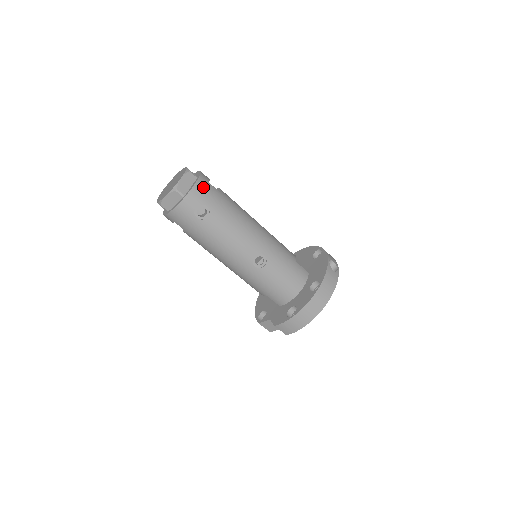
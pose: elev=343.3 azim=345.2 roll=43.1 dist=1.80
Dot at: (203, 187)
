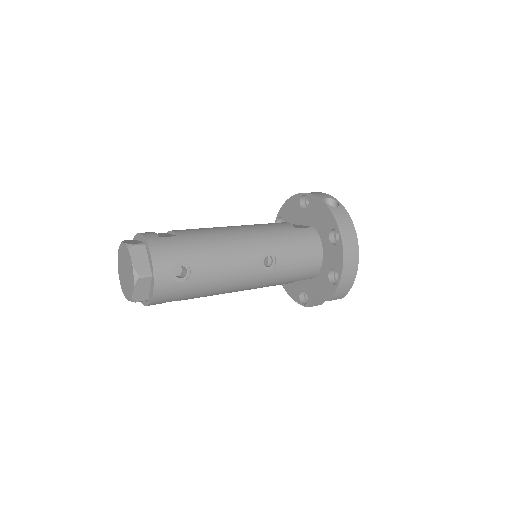
Dot at: (160, 249)
